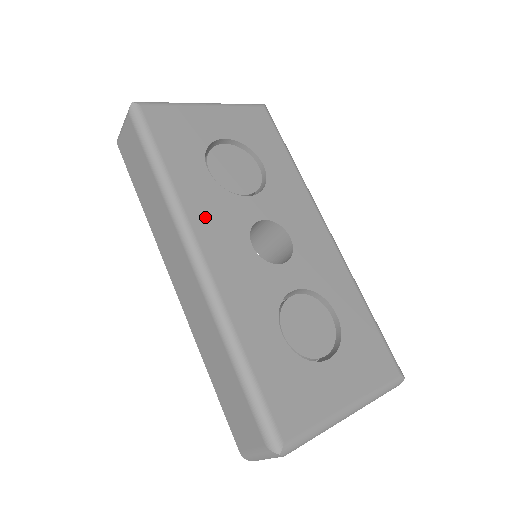
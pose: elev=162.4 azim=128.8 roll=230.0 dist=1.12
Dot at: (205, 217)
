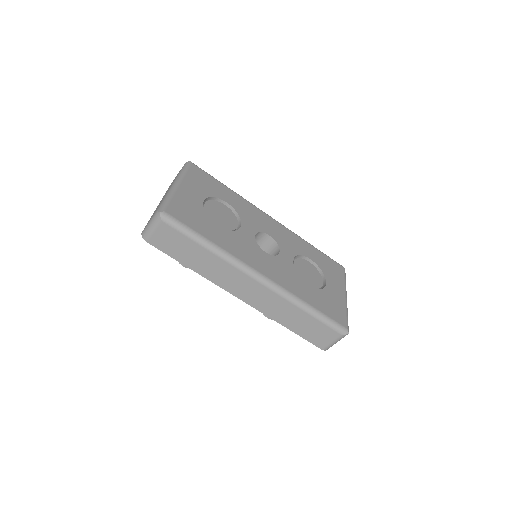
Dot at: (243, 253)
